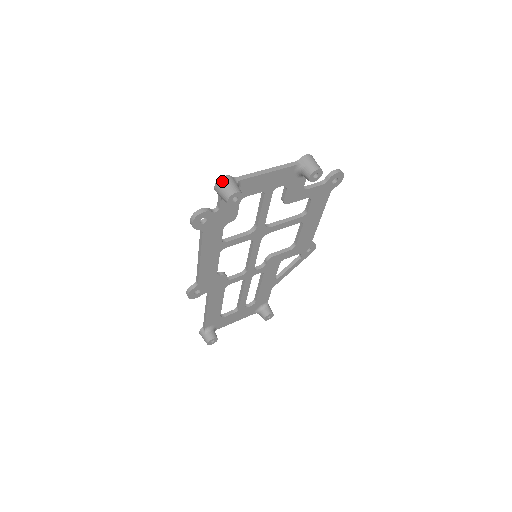
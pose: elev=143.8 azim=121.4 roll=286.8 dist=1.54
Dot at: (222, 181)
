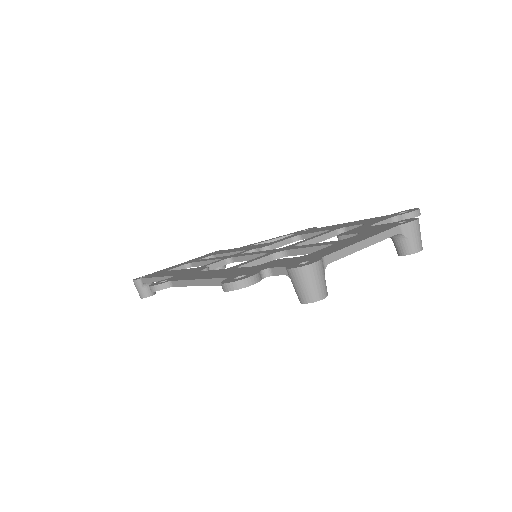
Dot at: (309, 272)
